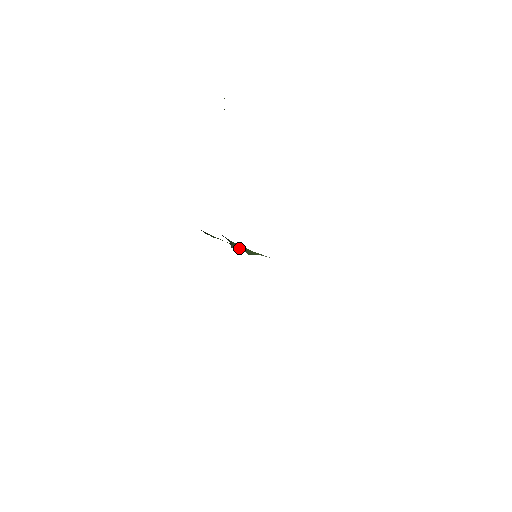
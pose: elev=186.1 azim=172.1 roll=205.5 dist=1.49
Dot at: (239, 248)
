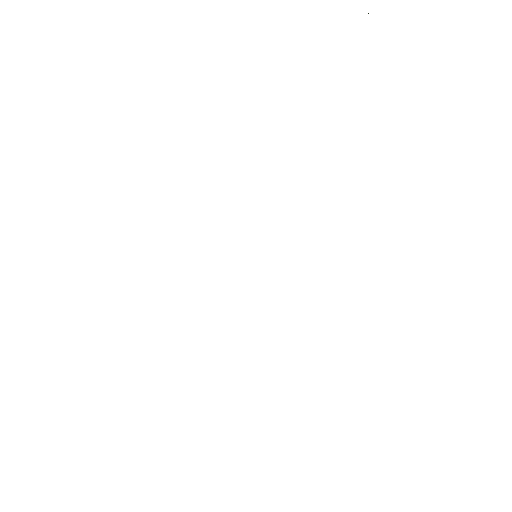
Dot at: occluded
